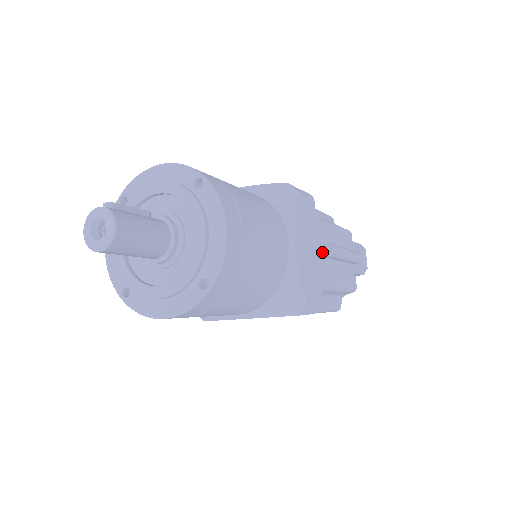
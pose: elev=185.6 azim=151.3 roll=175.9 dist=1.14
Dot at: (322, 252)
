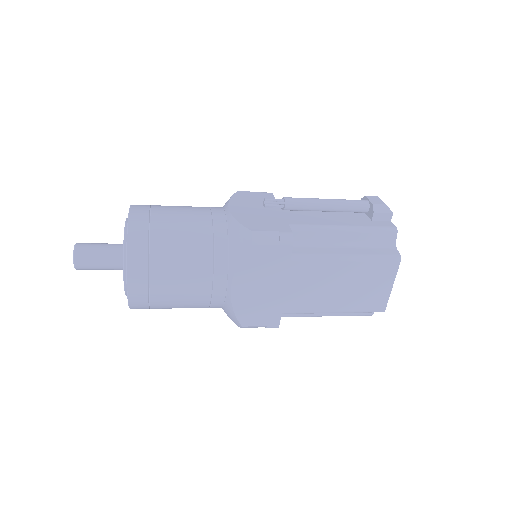
Dot at: (266, 203)
